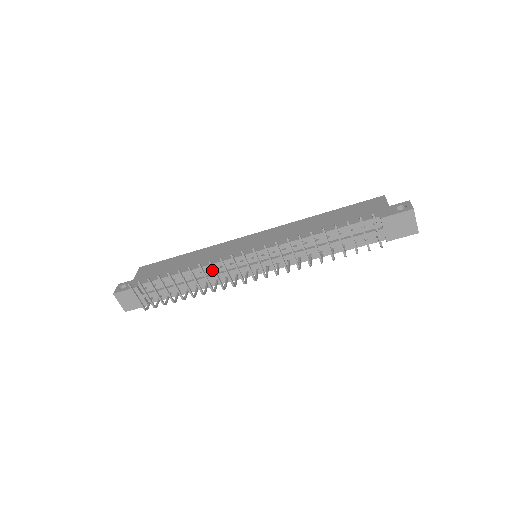
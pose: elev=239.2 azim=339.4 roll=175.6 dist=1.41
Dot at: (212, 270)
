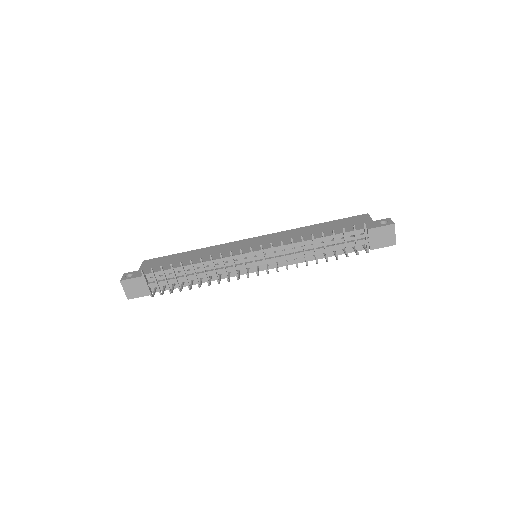
Dot at: (217, 265)
